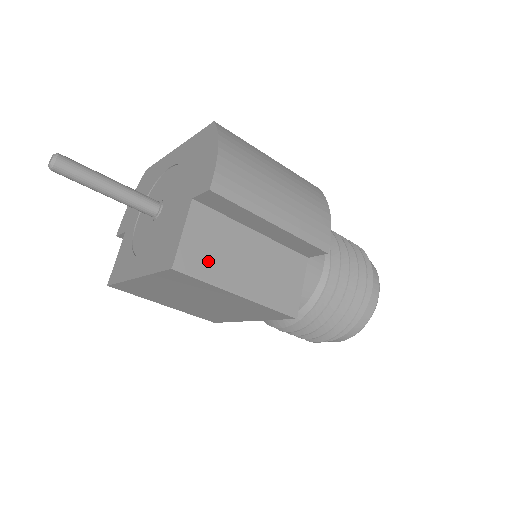
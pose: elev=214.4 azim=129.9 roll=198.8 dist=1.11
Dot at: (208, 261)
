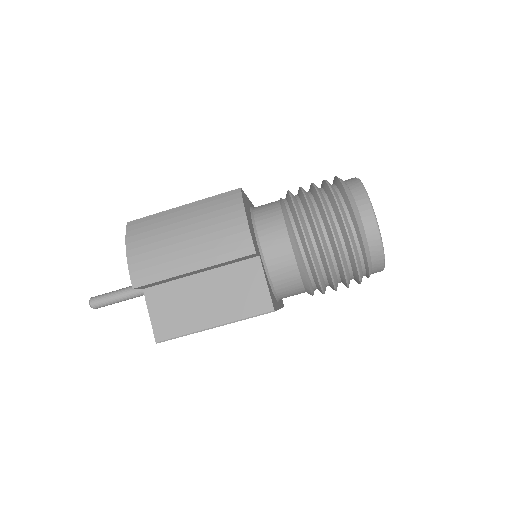
Dot at: (177, 321)
